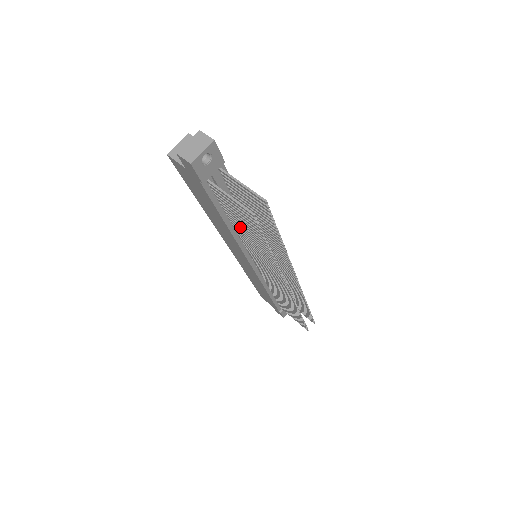
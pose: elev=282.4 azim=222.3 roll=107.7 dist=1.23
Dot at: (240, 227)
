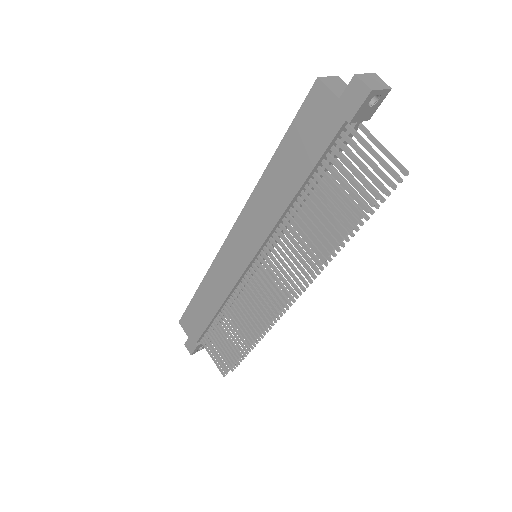
Dot at: (319, 199)
